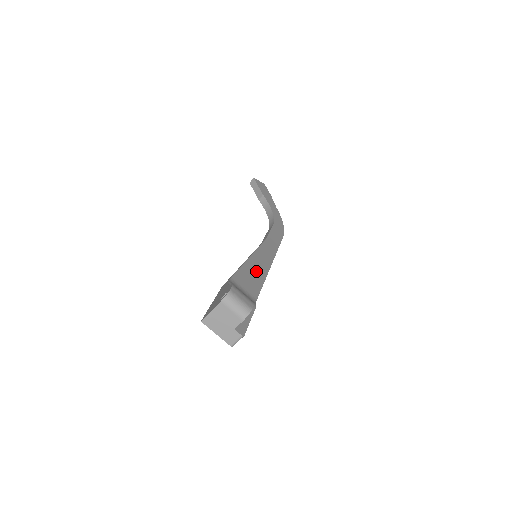
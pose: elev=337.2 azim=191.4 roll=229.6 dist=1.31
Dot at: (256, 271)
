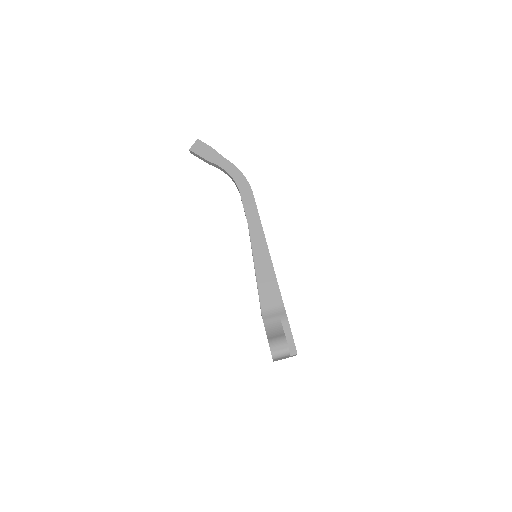
Dot at: (266, 276)
